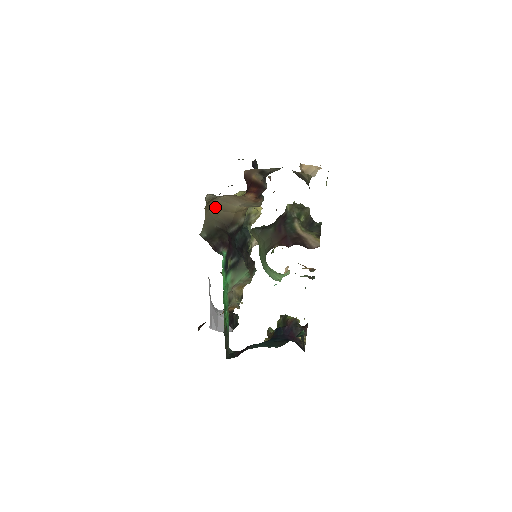
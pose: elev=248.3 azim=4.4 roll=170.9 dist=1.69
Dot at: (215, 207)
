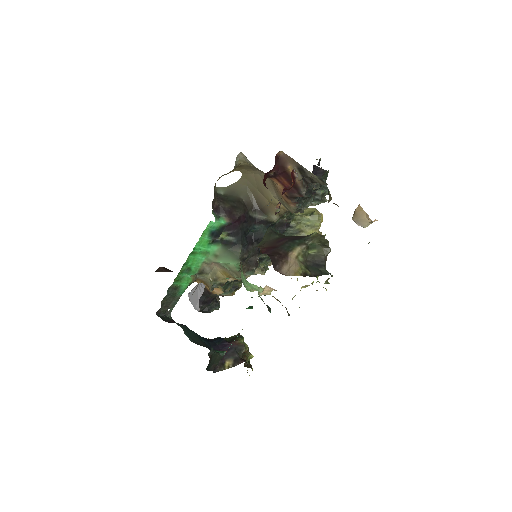
Dot at: (254, 181)
